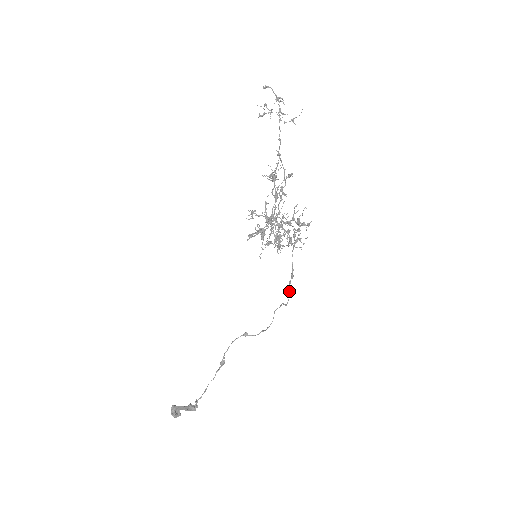
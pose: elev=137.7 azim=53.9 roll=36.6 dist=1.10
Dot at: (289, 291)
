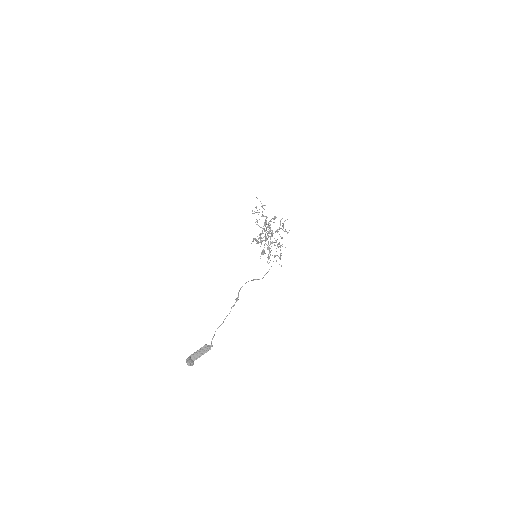
Dot at: occluded
